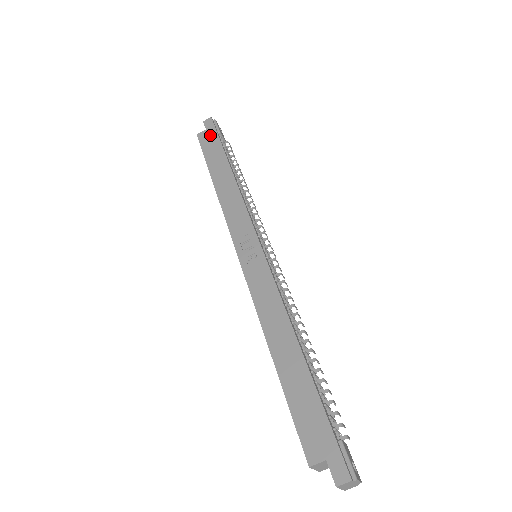
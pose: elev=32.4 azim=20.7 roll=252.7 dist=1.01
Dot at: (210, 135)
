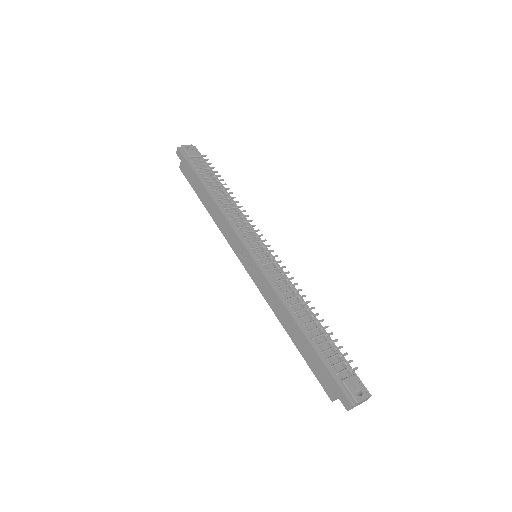
Dot at: (185, 165)
